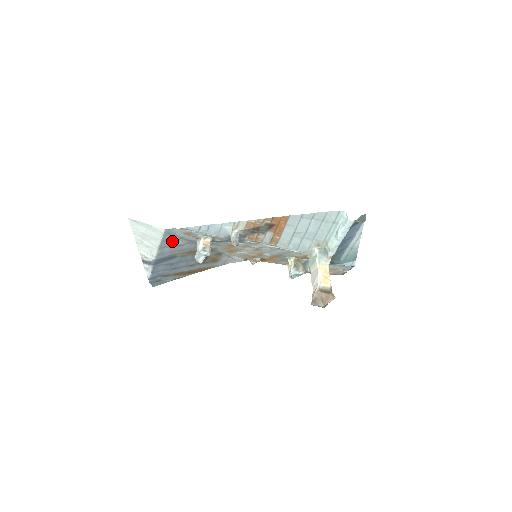
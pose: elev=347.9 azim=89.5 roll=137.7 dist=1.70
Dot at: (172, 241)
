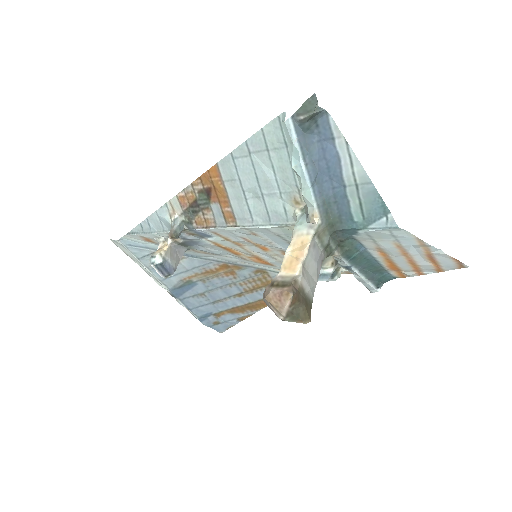
Dot at: occluded
